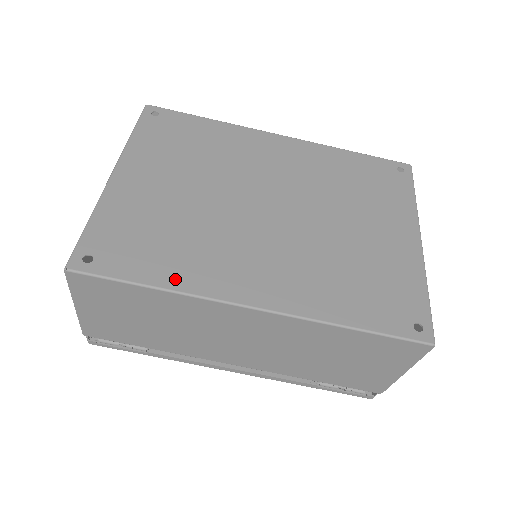
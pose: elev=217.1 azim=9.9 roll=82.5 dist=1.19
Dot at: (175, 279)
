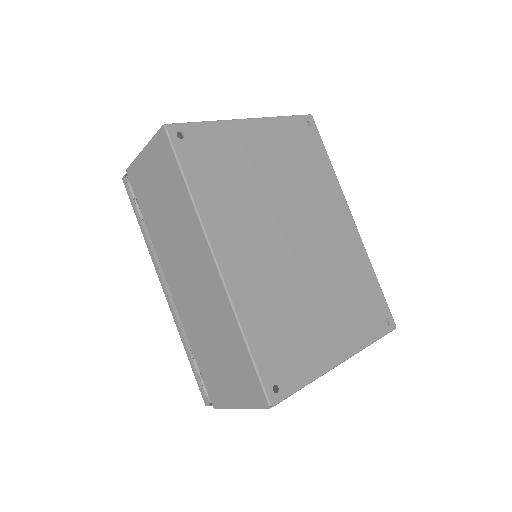
Dot at: (203, 199)
